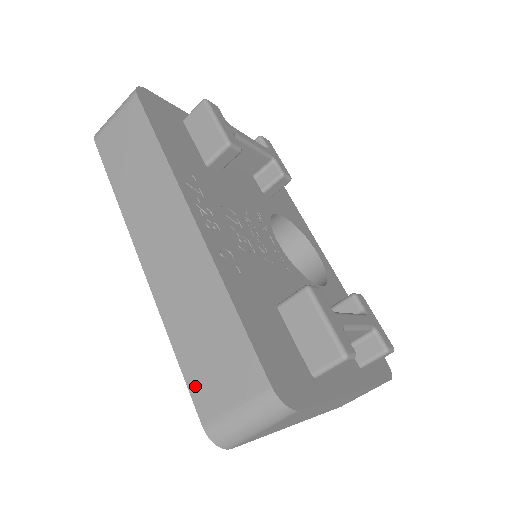
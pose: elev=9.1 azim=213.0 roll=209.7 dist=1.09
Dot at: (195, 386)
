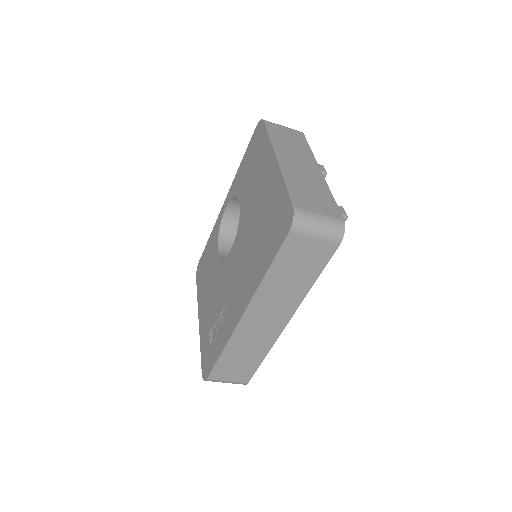
Dot at: (218, 369)
